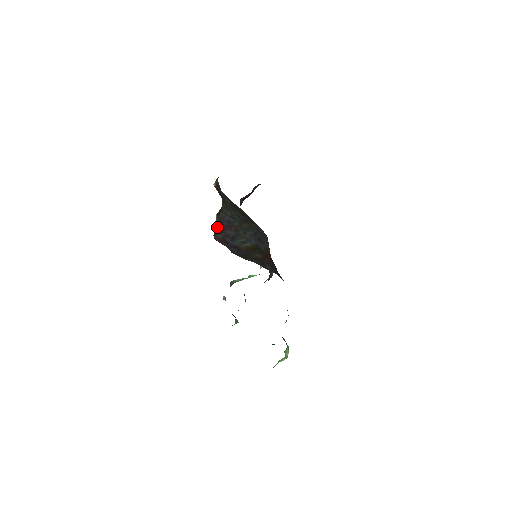
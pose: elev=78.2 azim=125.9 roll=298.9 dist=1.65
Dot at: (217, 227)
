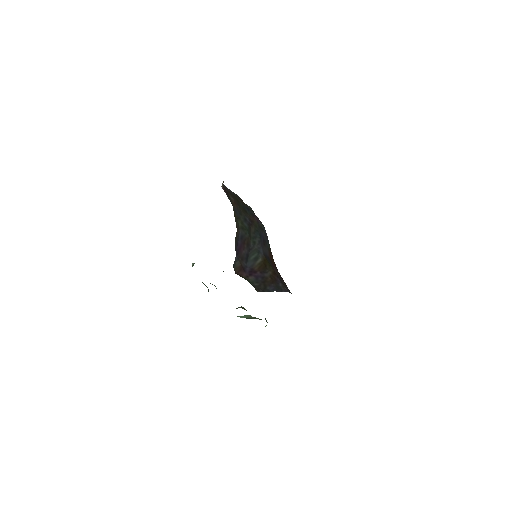
Dot at: (236, 255)
